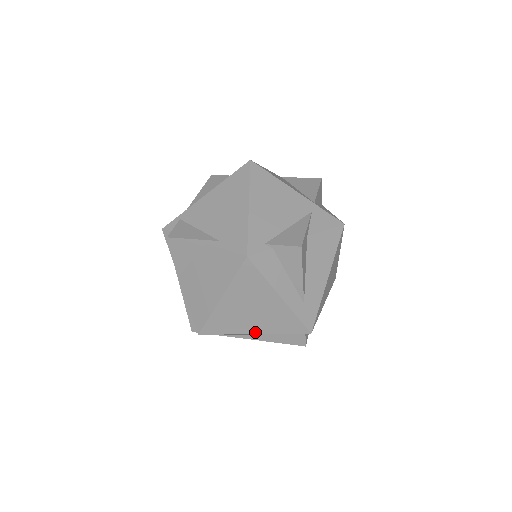
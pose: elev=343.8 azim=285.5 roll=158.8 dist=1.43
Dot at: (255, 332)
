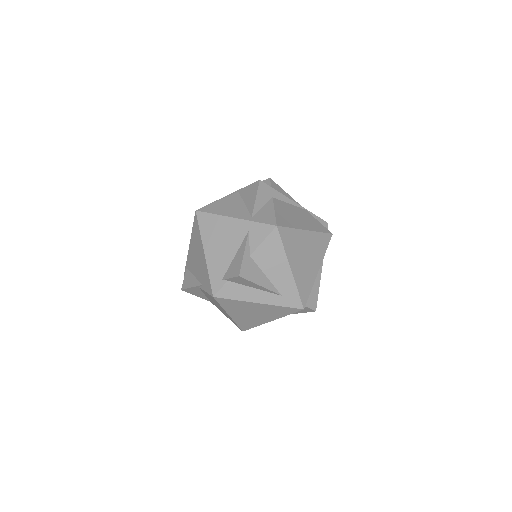
Dot at: (270, 320)
